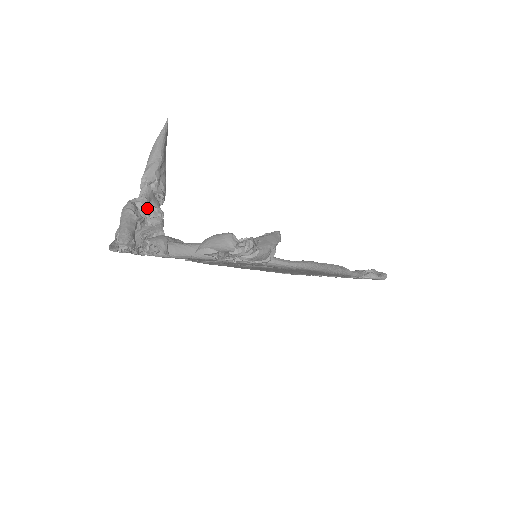
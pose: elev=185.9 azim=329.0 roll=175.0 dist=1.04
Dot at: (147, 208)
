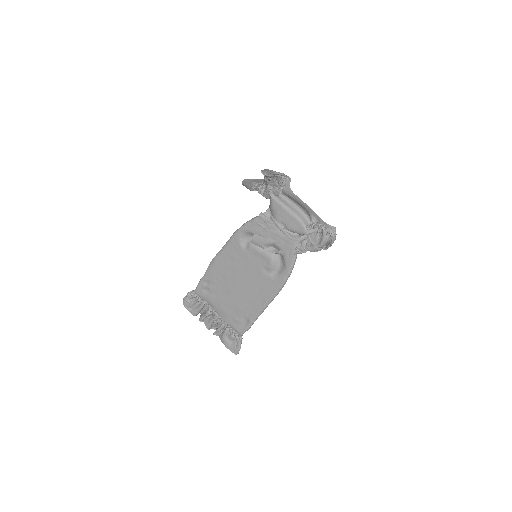
Dot at: occluded
